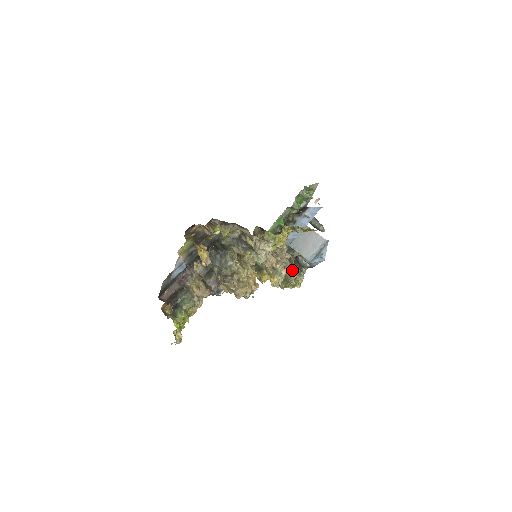
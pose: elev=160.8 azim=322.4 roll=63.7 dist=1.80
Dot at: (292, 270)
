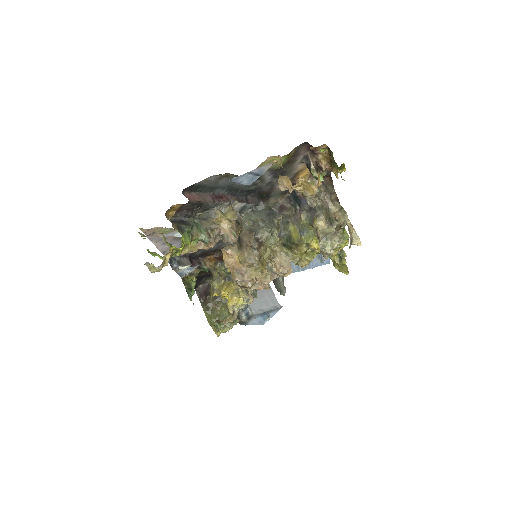
Dot at: occluded
